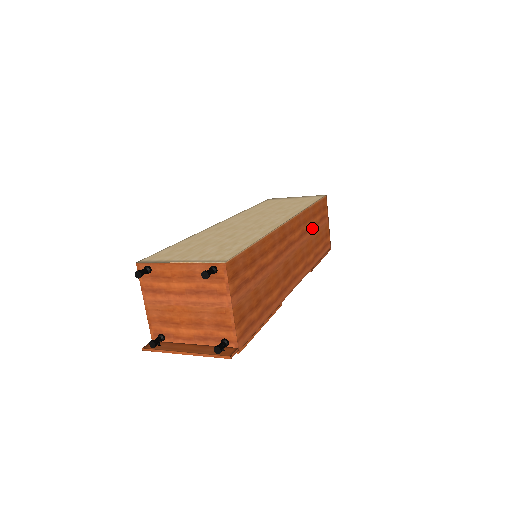
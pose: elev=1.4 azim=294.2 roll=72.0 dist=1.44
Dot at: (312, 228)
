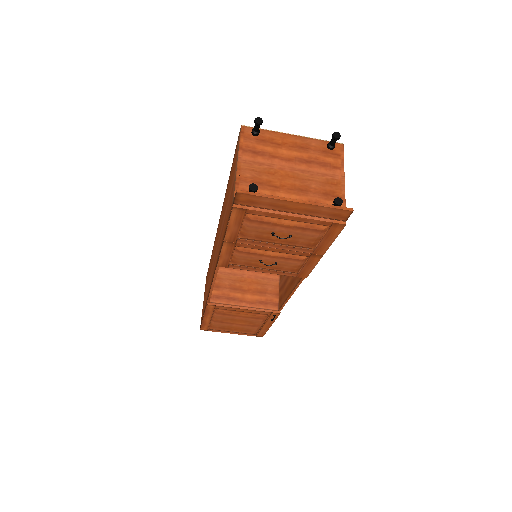
Dot at: occluded
